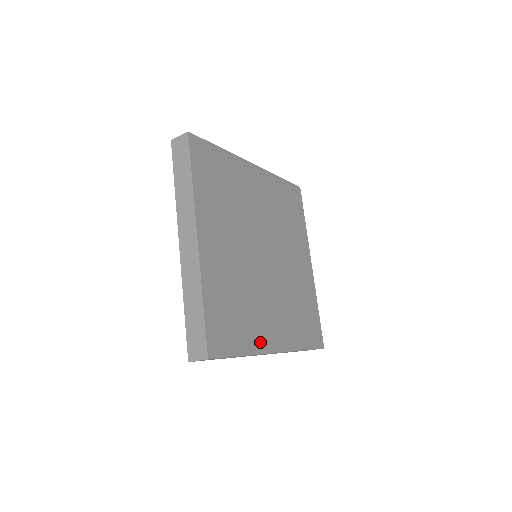
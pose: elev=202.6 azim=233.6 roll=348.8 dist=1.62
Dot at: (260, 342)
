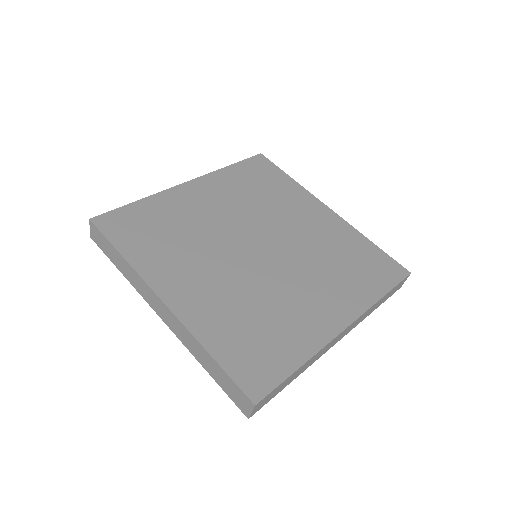
Dot at: (154, 272)
